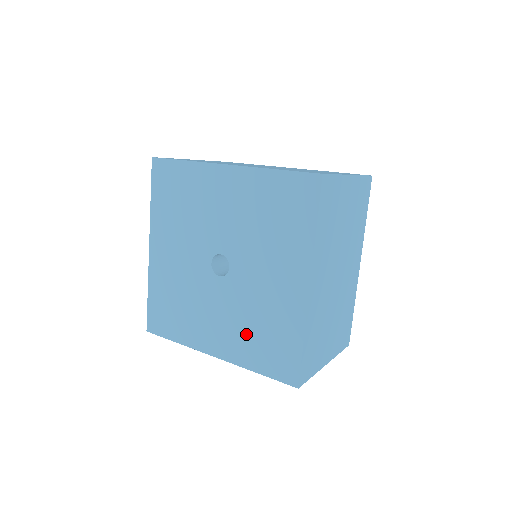
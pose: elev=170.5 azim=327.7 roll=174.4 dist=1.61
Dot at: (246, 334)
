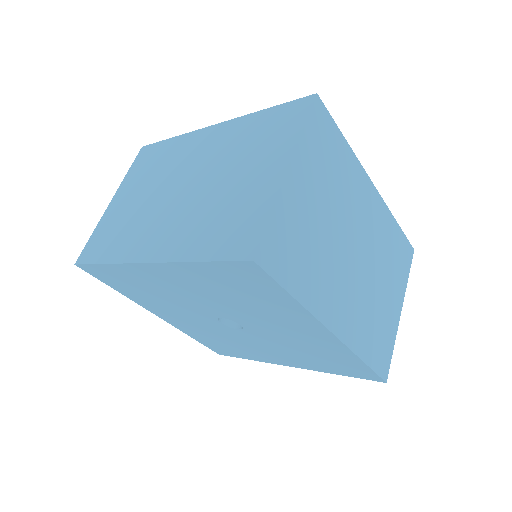
Dot at: (206, 335)
